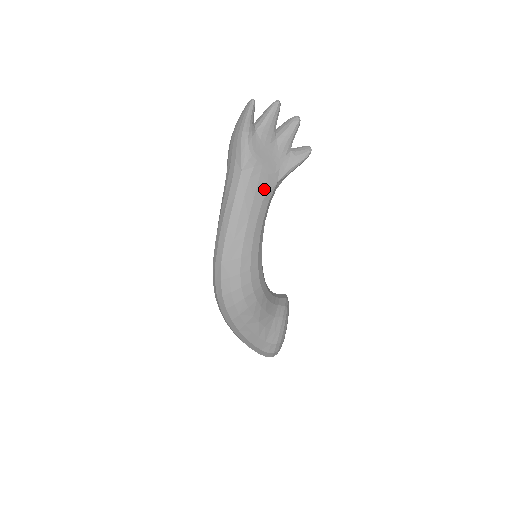
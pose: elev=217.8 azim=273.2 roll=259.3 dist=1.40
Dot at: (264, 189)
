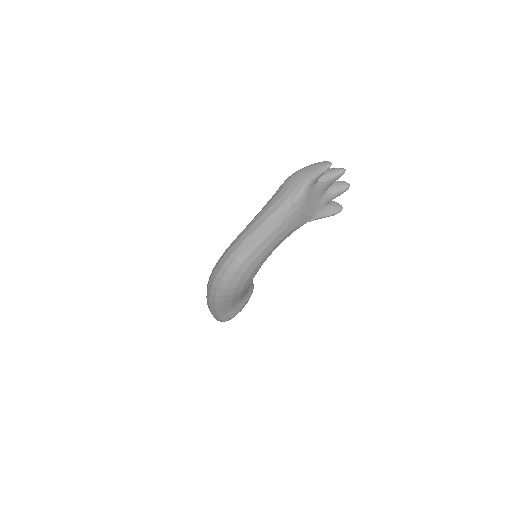
Dot at: (296, 224)
